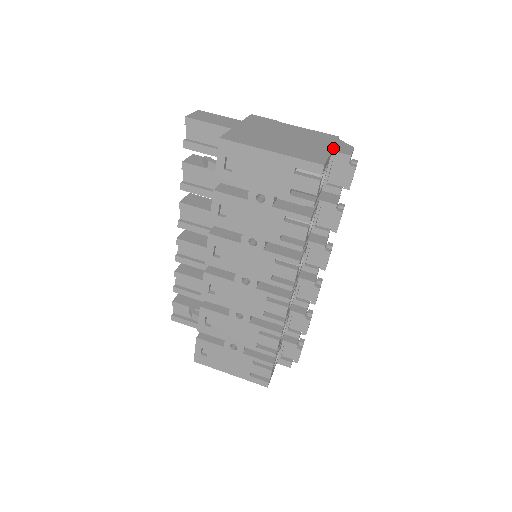
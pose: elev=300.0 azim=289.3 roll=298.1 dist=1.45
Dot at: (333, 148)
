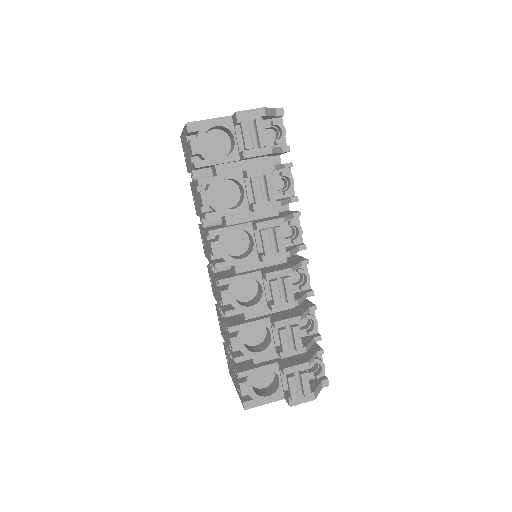
Dot at: occluded
